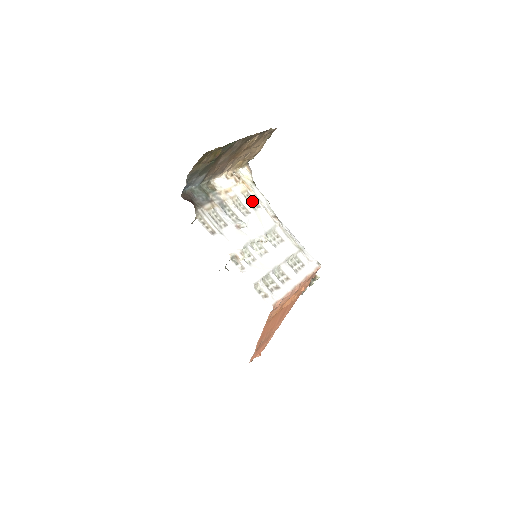
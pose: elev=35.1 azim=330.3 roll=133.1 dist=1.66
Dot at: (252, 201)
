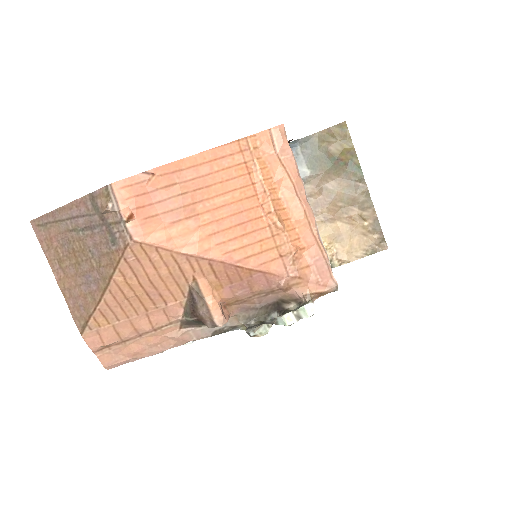
Dot at: occluded
